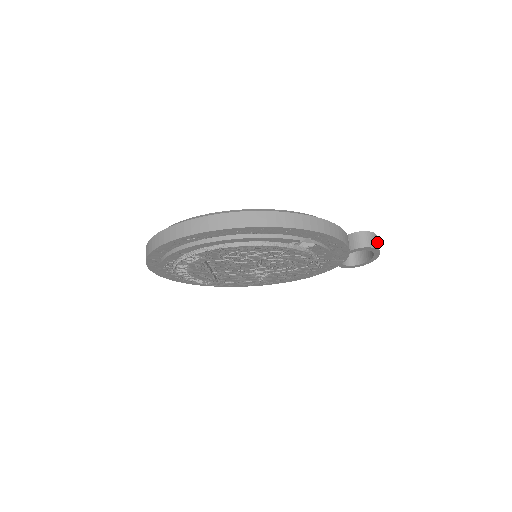
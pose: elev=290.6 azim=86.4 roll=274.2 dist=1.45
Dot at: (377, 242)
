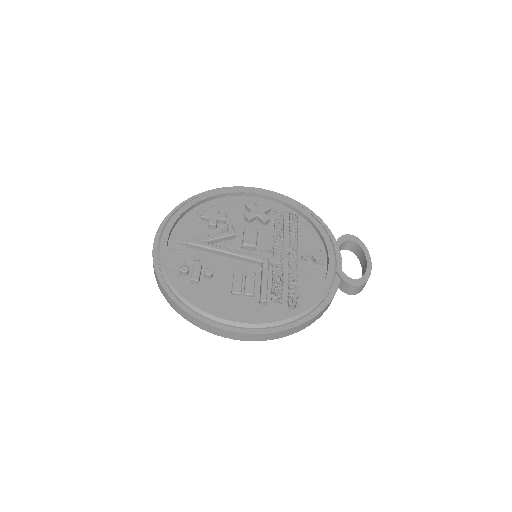
Dot at: occluded
